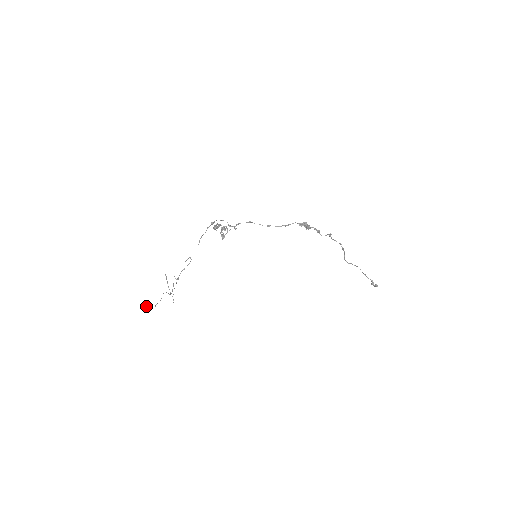
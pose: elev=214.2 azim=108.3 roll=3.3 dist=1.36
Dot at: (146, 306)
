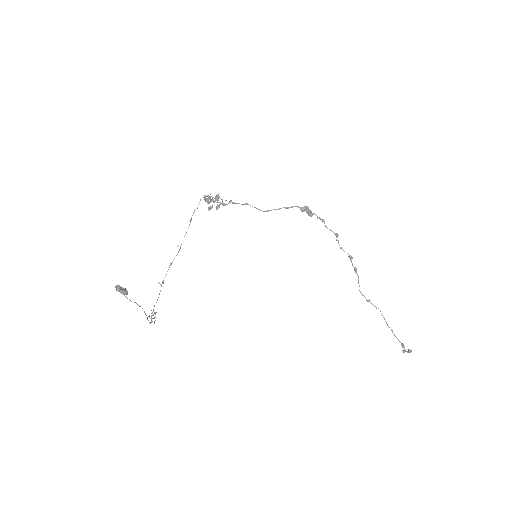
Dot at: (120, 286)
